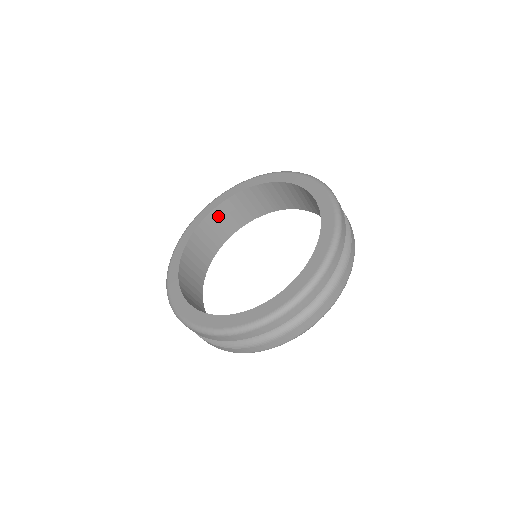
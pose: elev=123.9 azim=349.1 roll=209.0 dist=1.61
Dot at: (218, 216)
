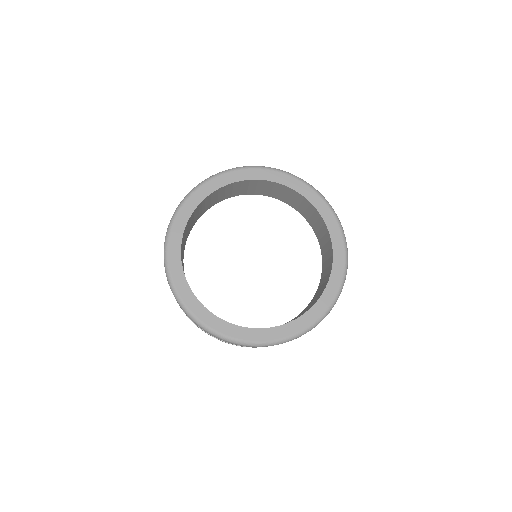
Dot at: occluded
